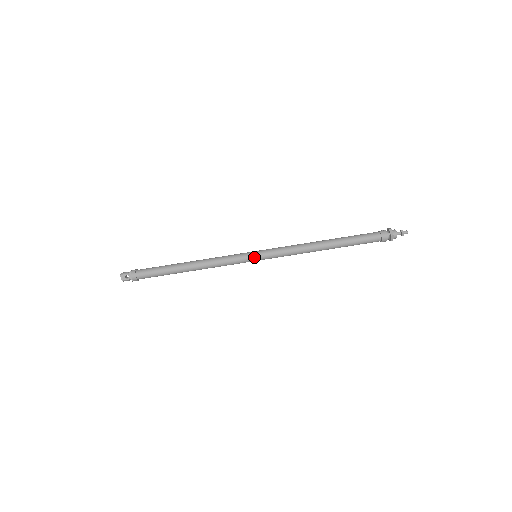
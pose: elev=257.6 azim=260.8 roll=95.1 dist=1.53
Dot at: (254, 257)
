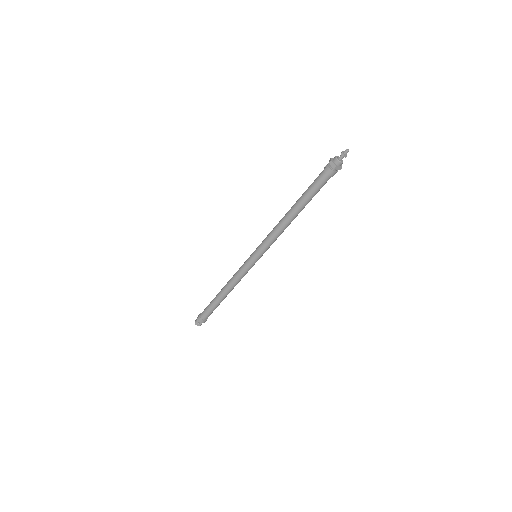
Dot at: (254, 260)
